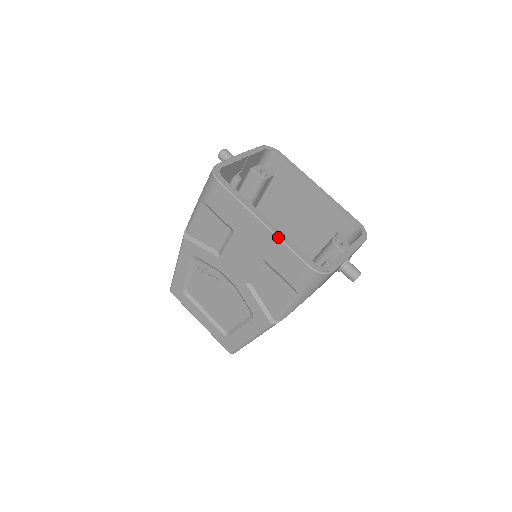
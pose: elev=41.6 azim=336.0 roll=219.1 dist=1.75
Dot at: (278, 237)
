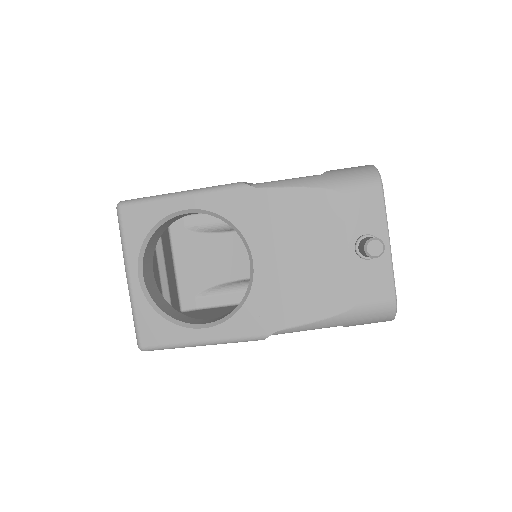
Dot at: occluded
